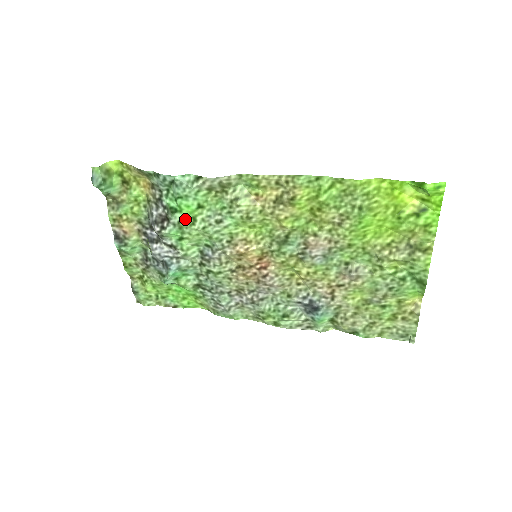
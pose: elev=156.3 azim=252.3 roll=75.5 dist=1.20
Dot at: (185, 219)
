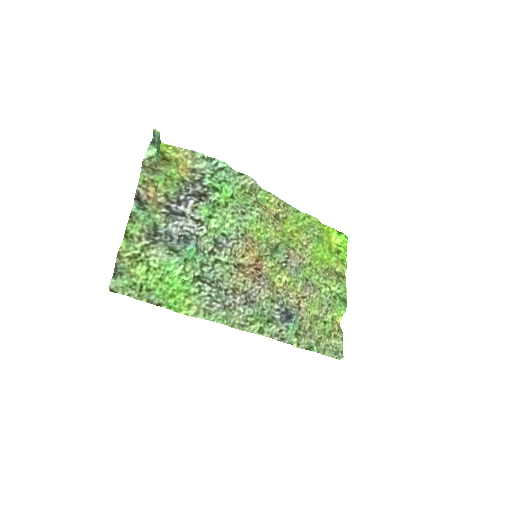
Dot at: (220, 201)
